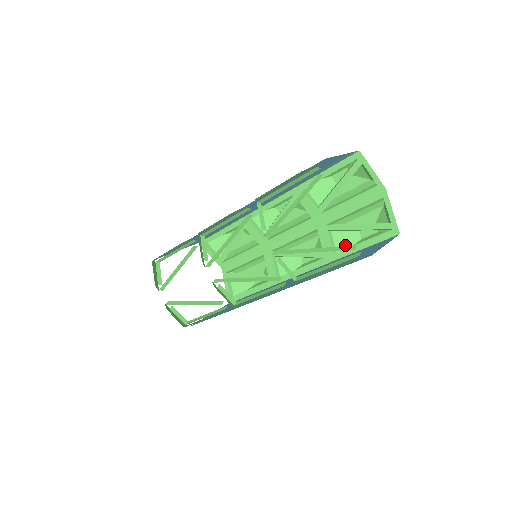
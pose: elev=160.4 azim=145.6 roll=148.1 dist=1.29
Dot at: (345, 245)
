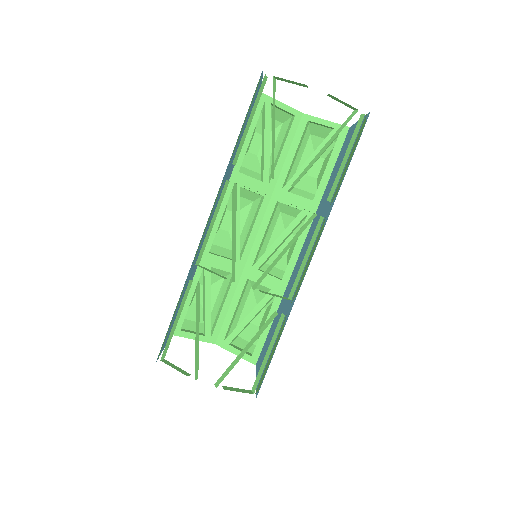
Dot at: (311, 193)
